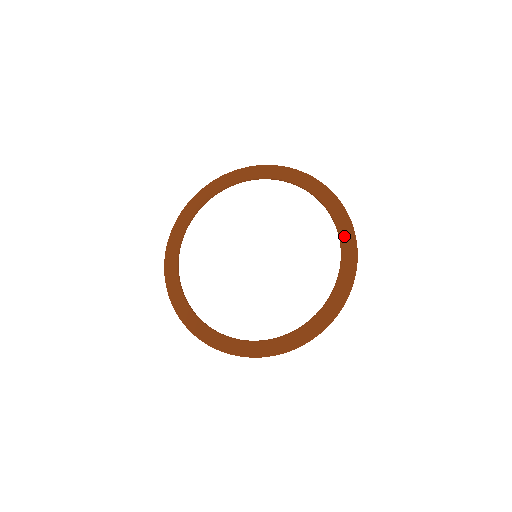
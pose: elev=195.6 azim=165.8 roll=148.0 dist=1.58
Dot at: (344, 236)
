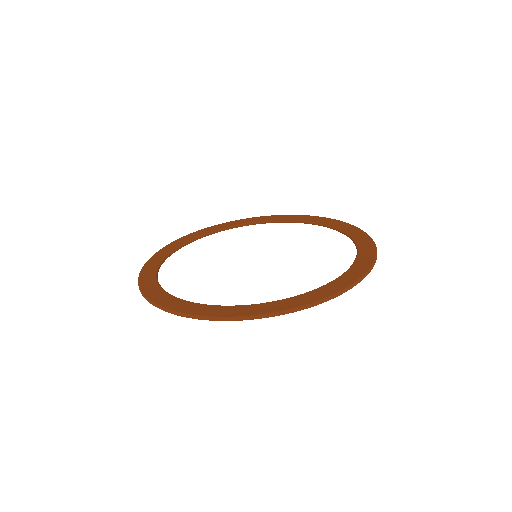
Dot at: (325, 222)
